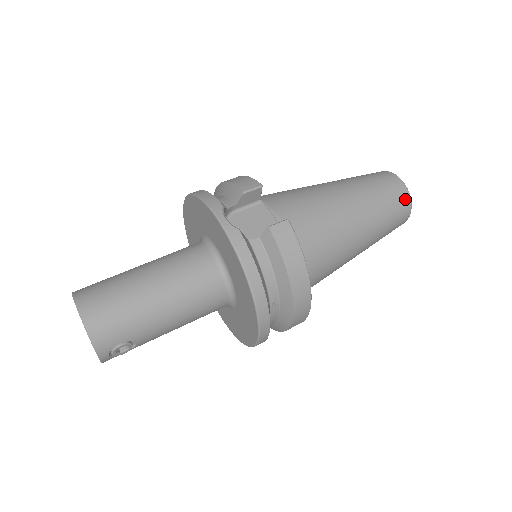
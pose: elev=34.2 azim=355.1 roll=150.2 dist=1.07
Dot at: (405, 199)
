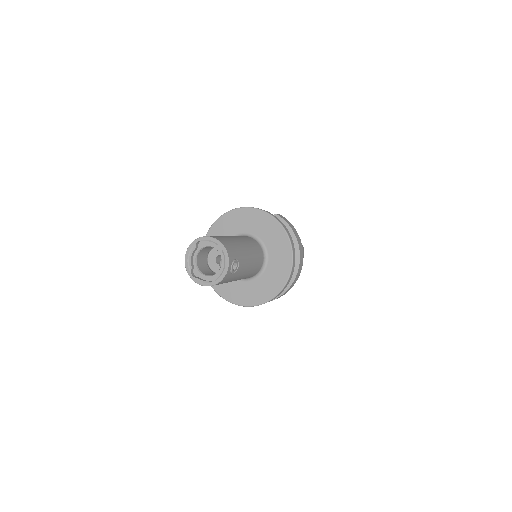
Dot at: occluded
